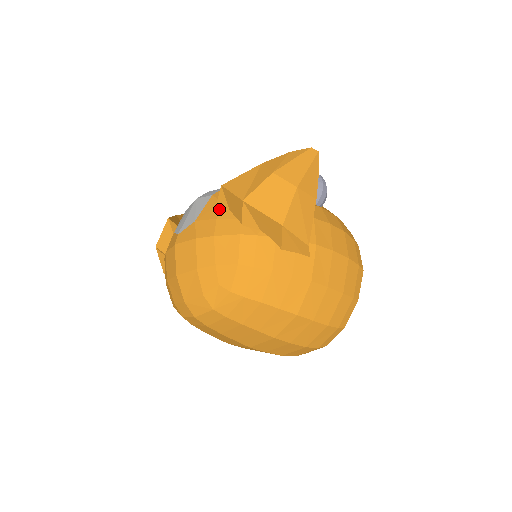
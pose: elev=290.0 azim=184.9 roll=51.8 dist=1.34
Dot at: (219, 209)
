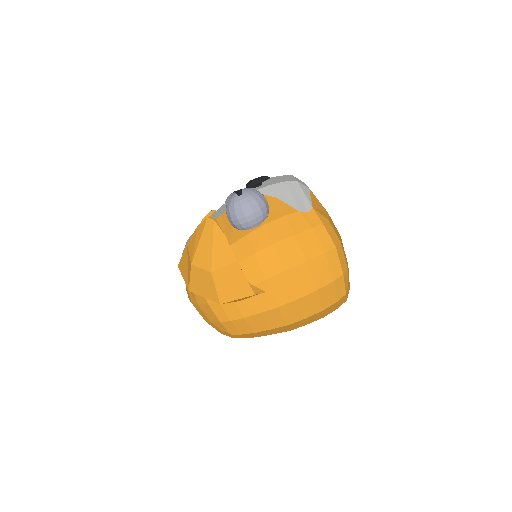
Dot at: occluded
